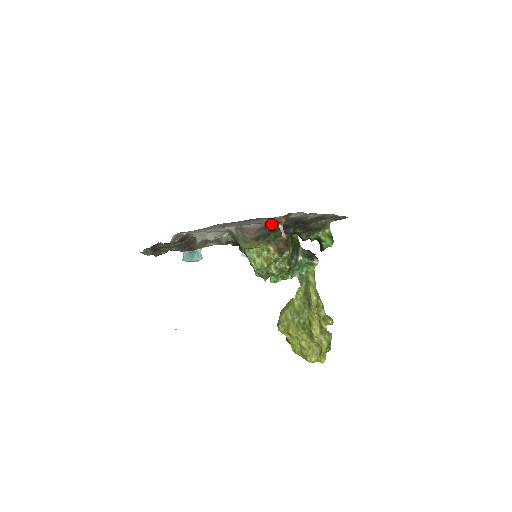
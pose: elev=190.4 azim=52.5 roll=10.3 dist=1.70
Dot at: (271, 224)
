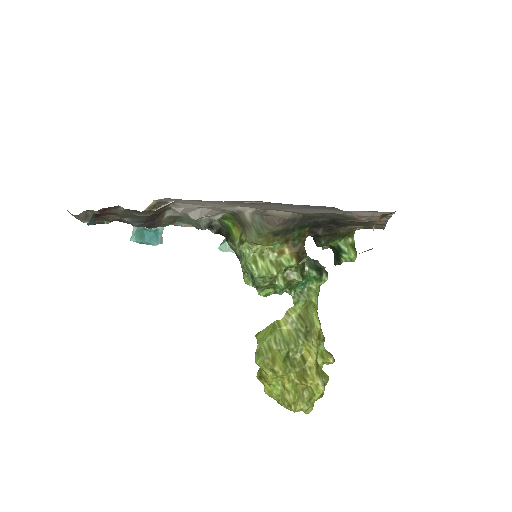
Dot at: (304, 216)
